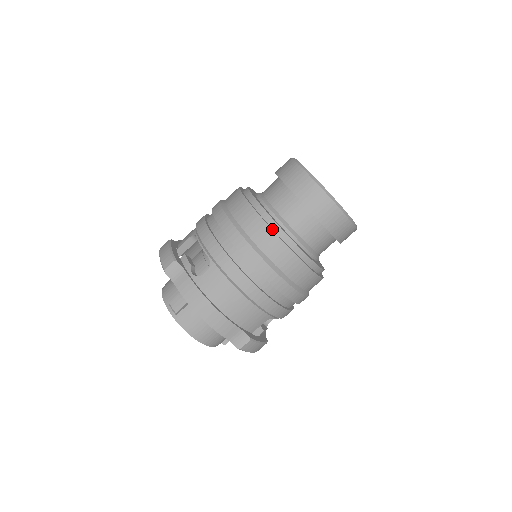
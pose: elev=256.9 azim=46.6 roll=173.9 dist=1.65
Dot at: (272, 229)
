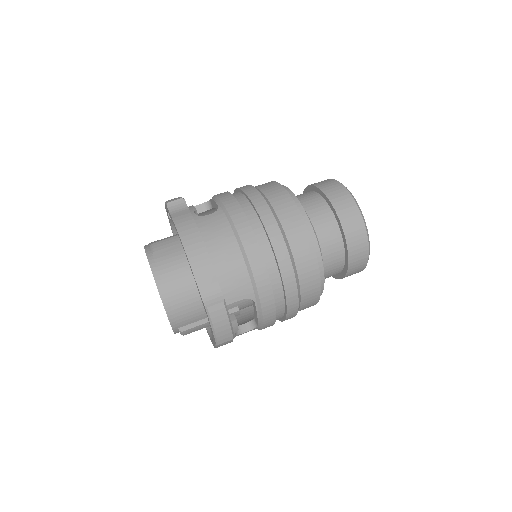
Dot at: (293, 201)
